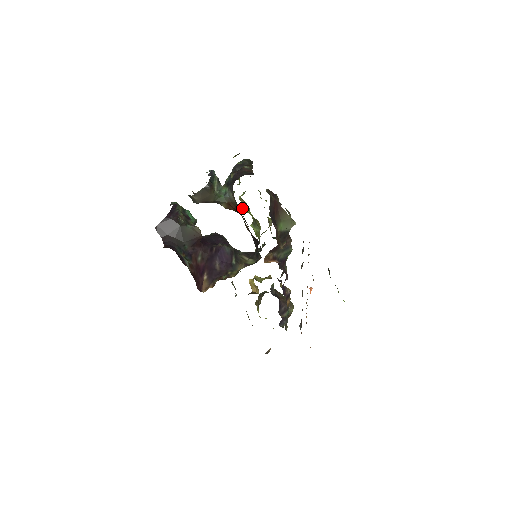
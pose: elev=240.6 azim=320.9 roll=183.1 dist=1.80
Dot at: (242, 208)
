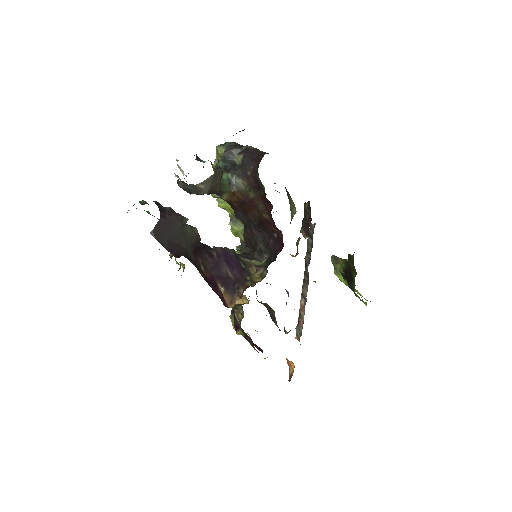
Dot at: (218, 203)
